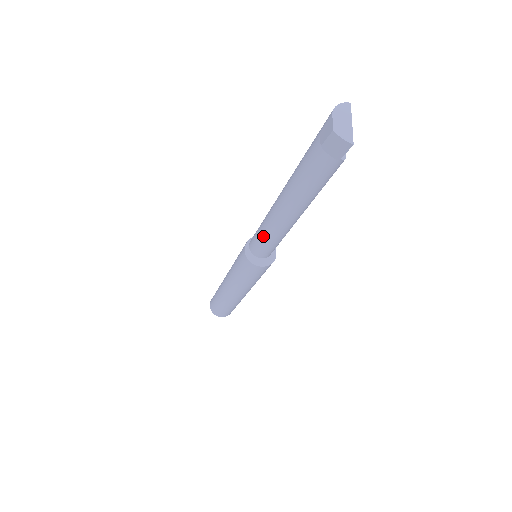
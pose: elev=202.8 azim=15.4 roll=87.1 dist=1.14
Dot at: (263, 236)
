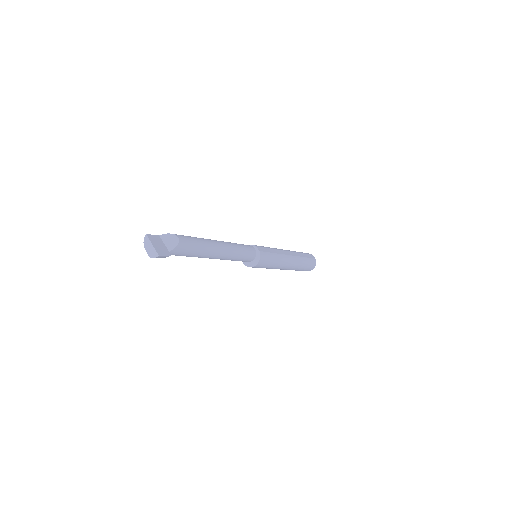
Dot at: occluded
